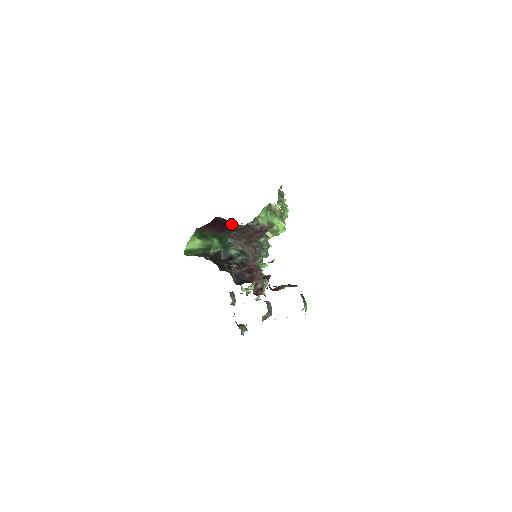
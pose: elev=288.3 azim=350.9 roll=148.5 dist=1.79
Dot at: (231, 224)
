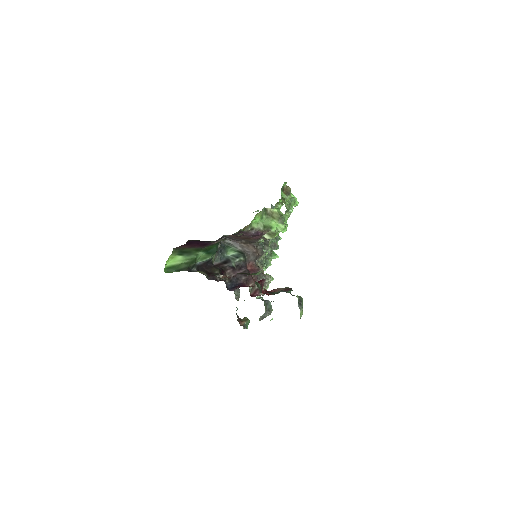
Dot at: (211, 241)
